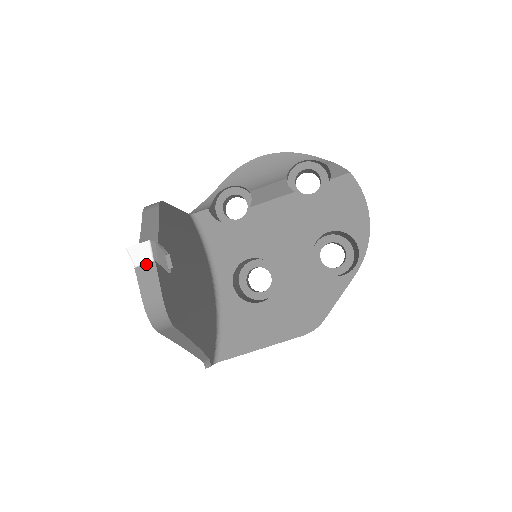
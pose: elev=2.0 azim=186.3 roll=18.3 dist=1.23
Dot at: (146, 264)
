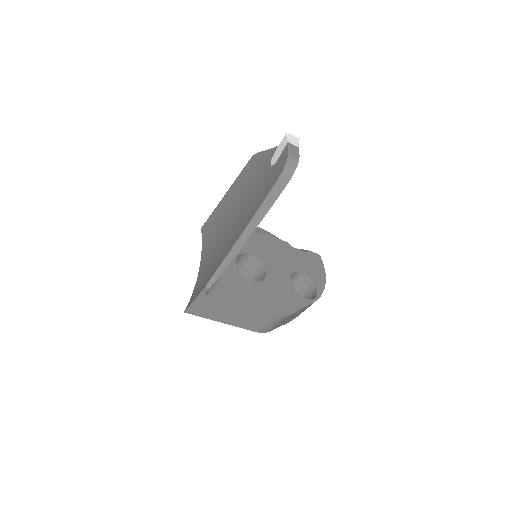
Dot at: (294, 145)
